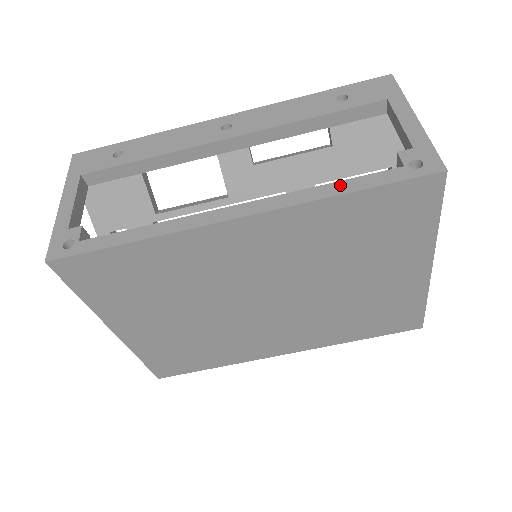
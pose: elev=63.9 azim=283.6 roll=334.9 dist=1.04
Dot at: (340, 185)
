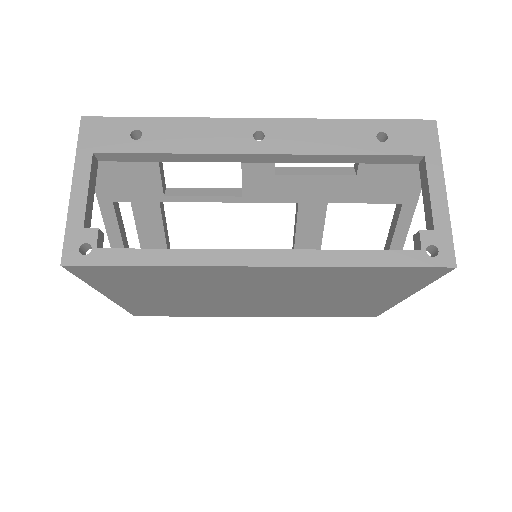
Dot at: (361, 255)
